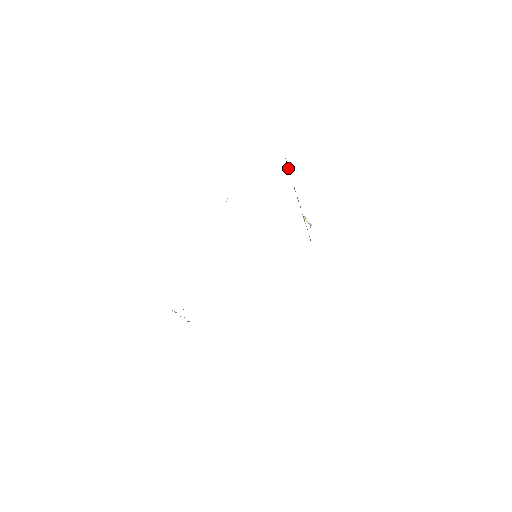
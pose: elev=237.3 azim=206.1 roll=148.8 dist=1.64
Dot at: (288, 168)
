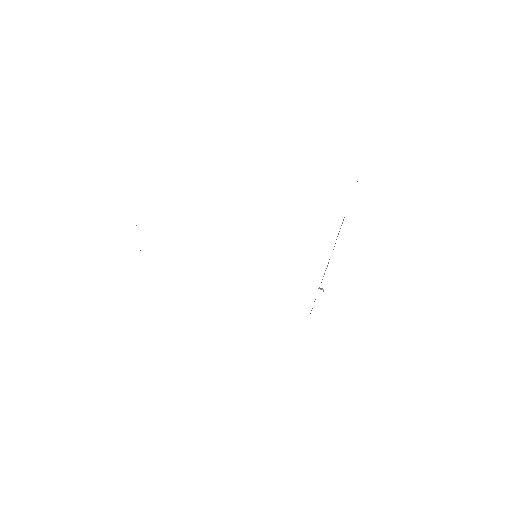
Dot at: occluded
